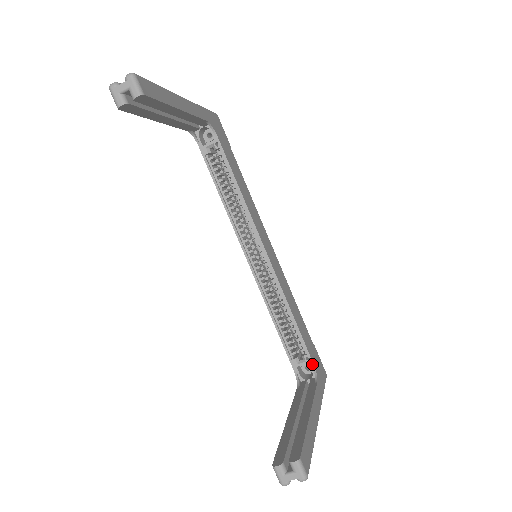
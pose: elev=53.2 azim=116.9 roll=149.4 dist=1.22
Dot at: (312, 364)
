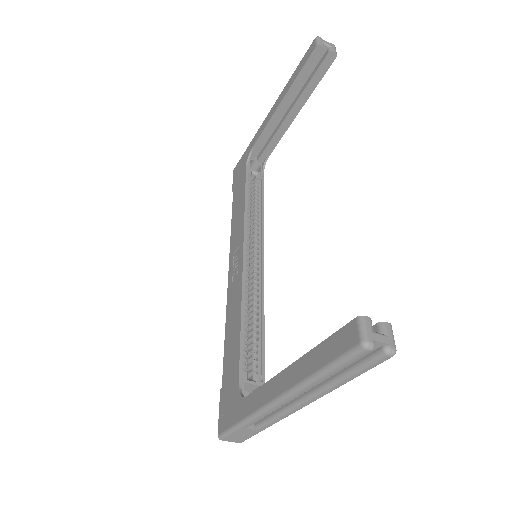
Dot at: occluded
